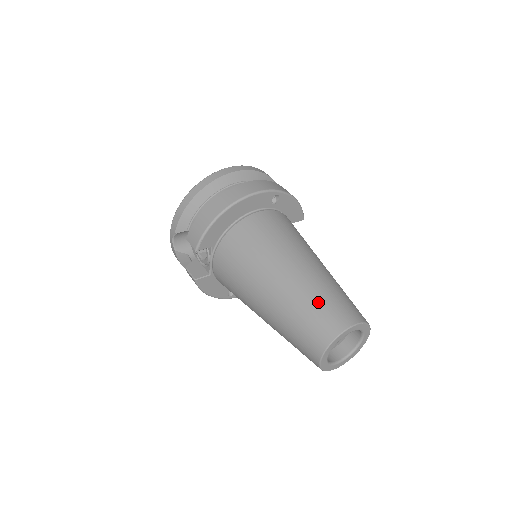
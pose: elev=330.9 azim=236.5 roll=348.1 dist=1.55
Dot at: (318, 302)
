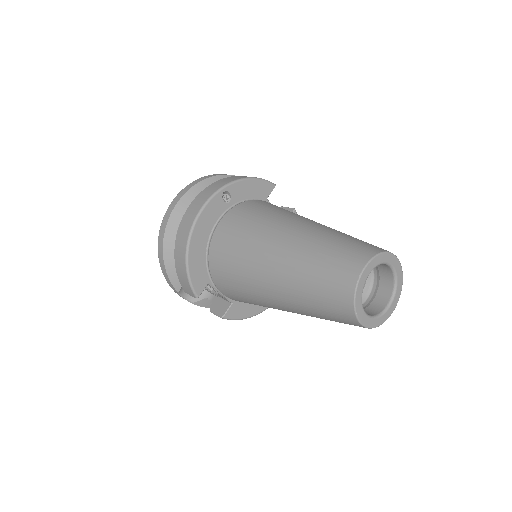
Dot at: (317, 271)
